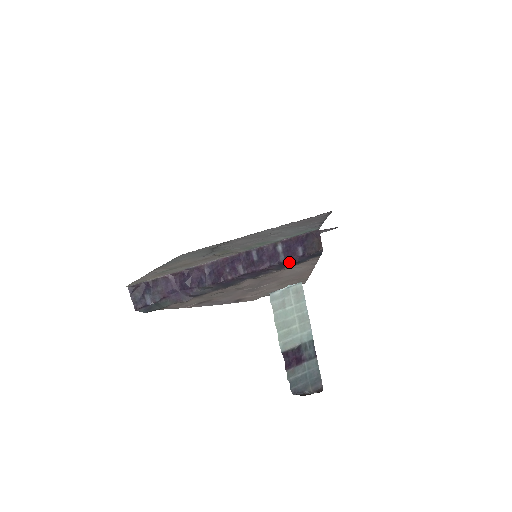
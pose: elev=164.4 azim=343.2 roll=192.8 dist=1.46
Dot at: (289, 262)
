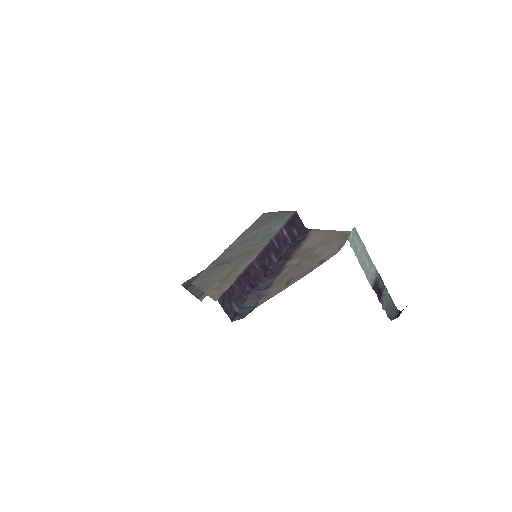
Dot at: (296, 242)
